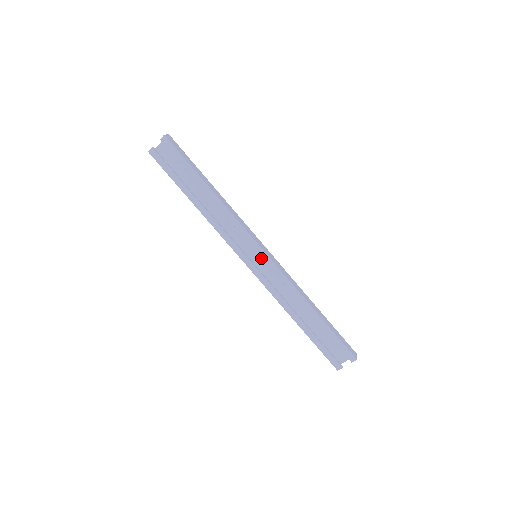
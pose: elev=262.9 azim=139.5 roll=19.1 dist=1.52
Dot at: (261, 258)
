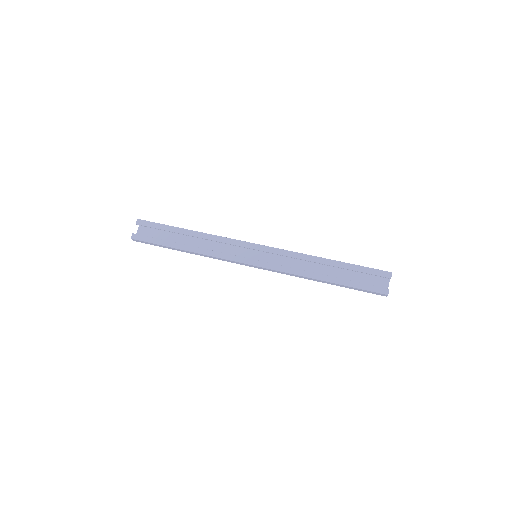
Dot at: (261, 257)
